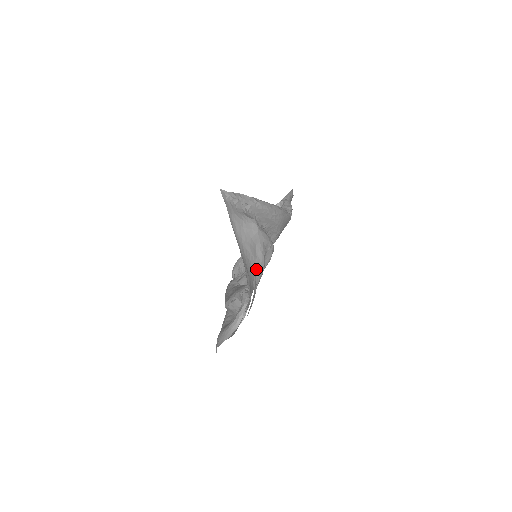
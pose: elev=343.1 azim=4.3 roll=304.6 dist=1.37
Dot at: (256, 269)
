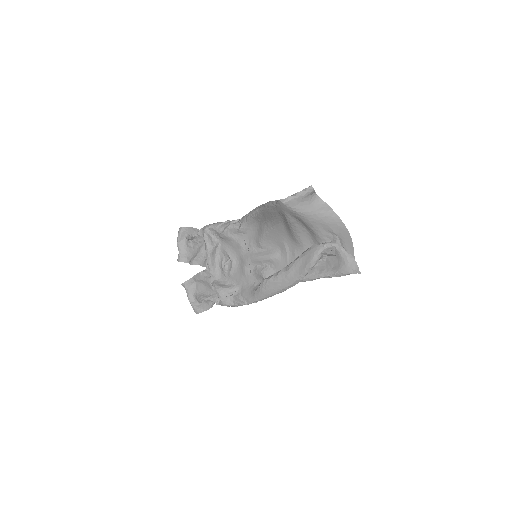
Dot at: (307, 234)
